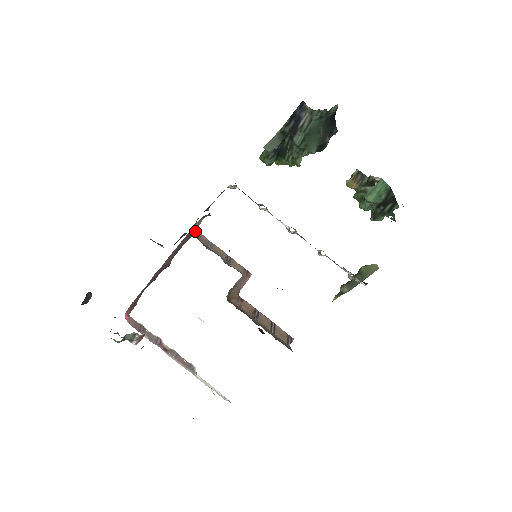
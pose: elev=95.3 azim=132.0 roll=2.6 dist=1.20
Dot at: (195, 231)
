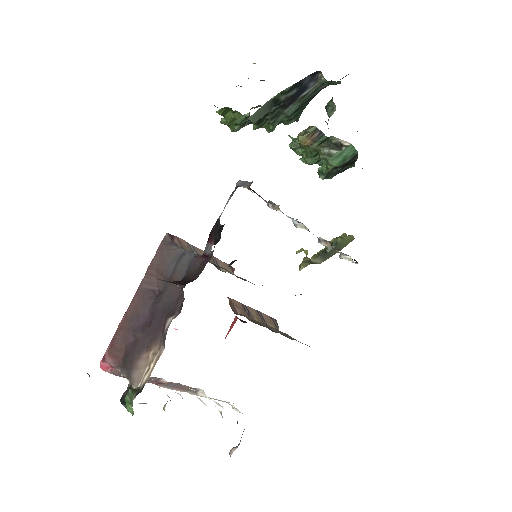
Dot at: (171, 236)
